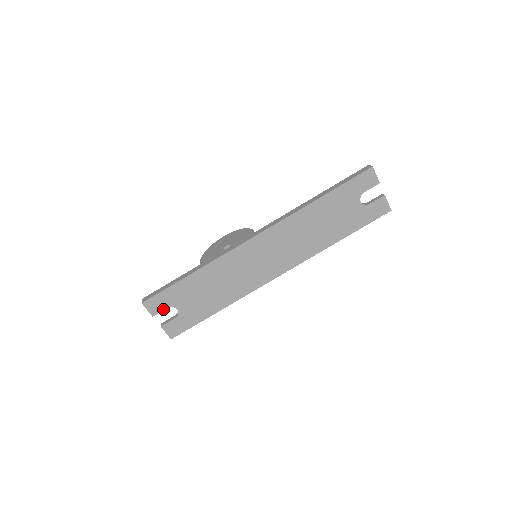
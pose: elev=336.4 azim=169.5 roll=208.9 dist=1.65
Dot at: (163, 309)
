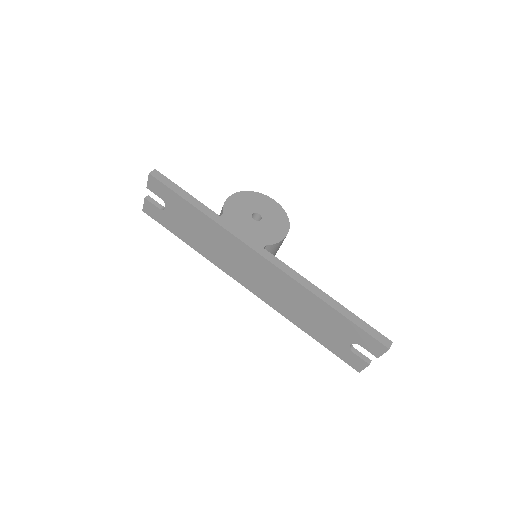
Dot at: (158, 195)
